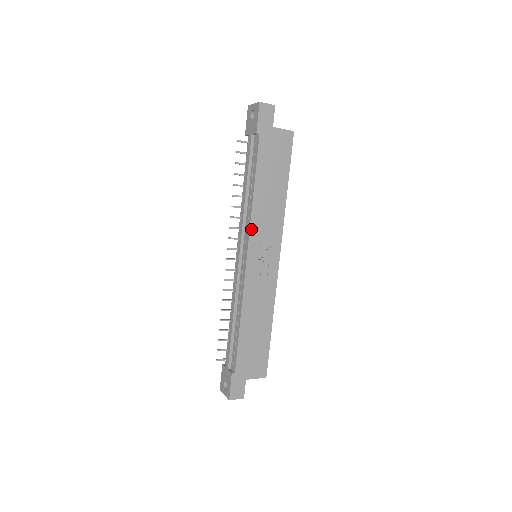
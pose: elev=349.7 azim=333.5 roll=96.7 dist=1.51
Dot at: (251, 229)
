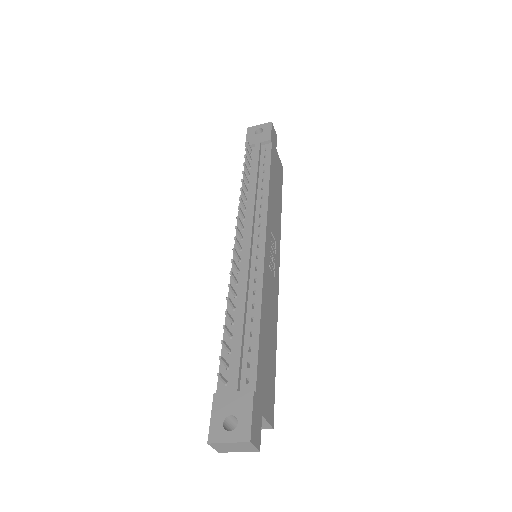
Dot at: (268, 214)
